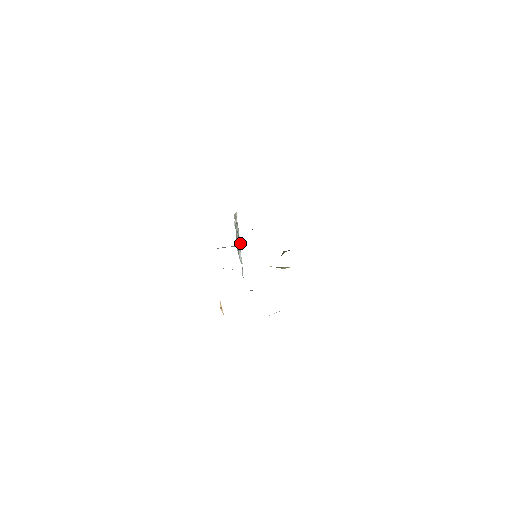
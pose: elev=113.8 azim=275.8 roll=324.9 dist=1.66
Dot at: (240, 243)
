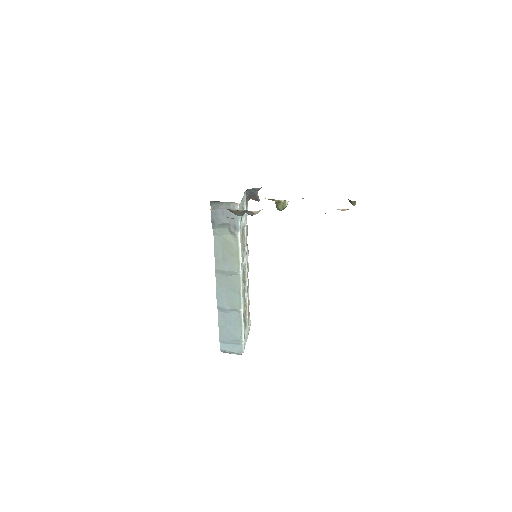
Dot at: occluded
